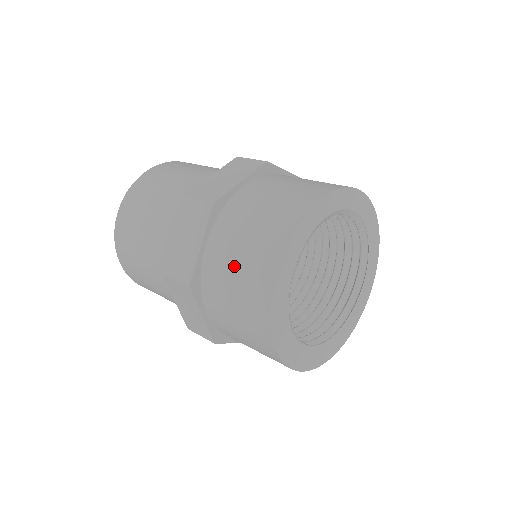
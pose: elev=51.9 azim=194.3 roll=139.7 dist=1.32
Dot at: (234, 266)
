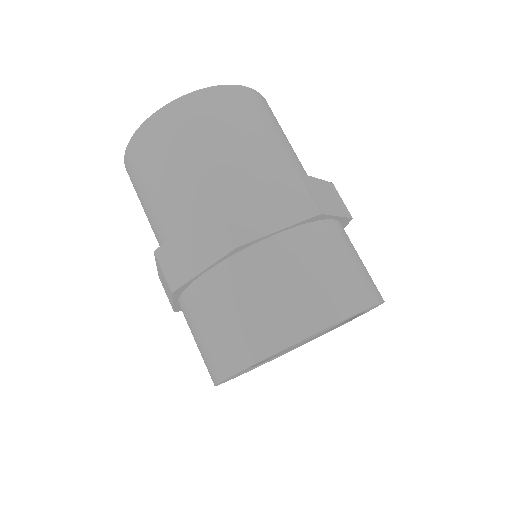
Dot at: (219, 318)
